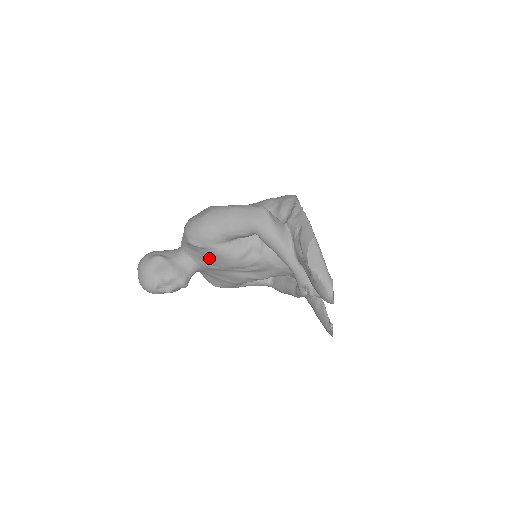
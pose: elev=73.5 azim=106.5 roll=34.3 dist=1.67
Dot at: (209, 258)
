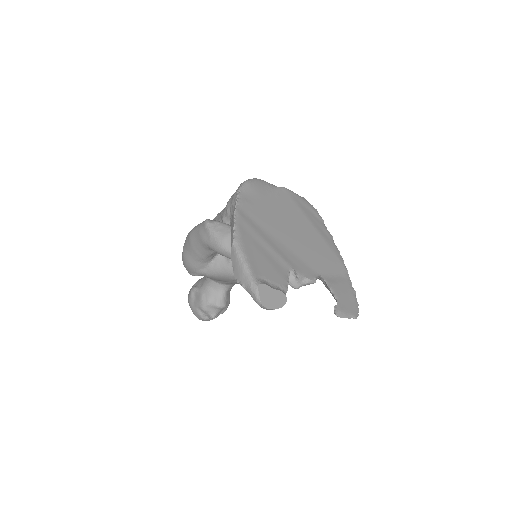
Dot at: (215, 279)
